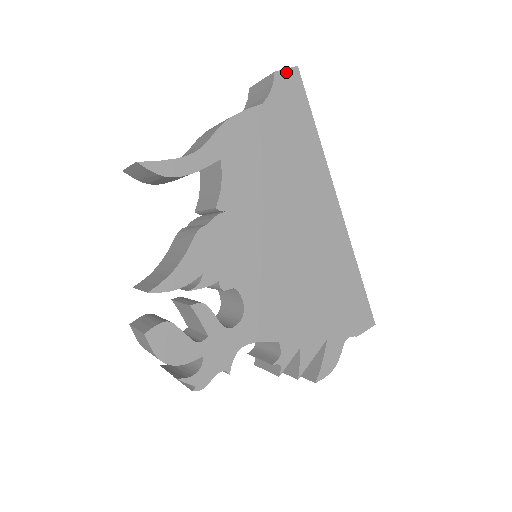
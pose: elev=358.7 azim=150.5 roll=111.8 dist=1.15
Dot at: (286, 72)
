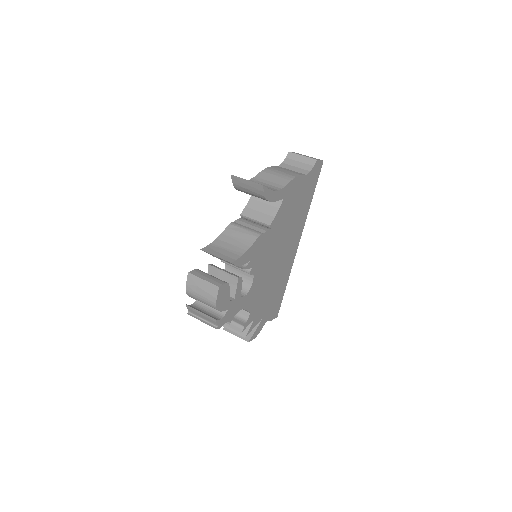
Dot at: (320, 162)
